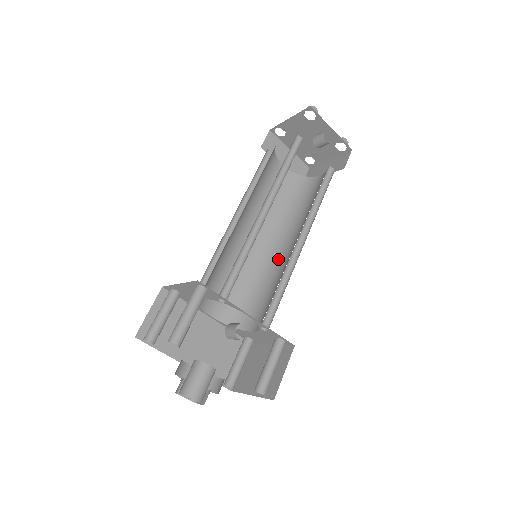
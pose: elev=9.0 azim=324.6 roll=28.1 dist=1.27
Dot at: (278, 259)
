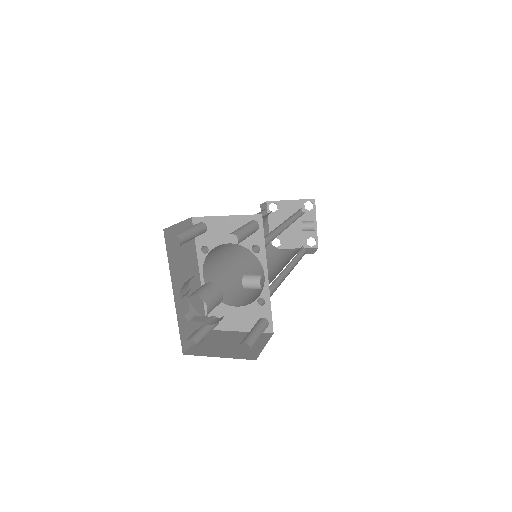
Dot at: occluded
